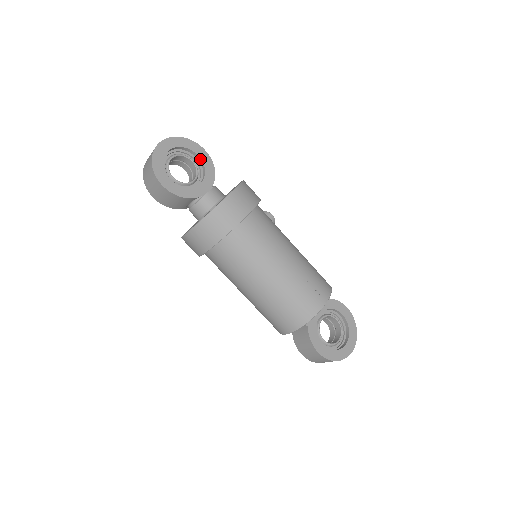
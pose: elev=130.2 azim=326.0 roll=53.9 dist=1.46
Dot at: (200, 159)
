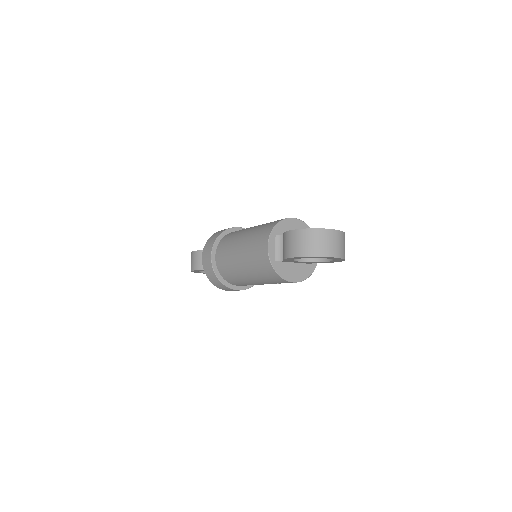
Dot at: occluded
